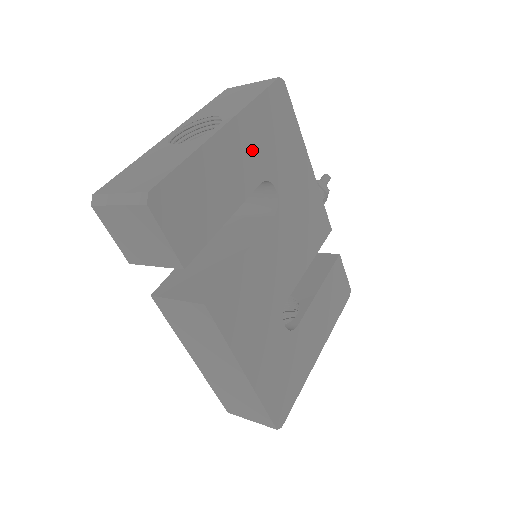
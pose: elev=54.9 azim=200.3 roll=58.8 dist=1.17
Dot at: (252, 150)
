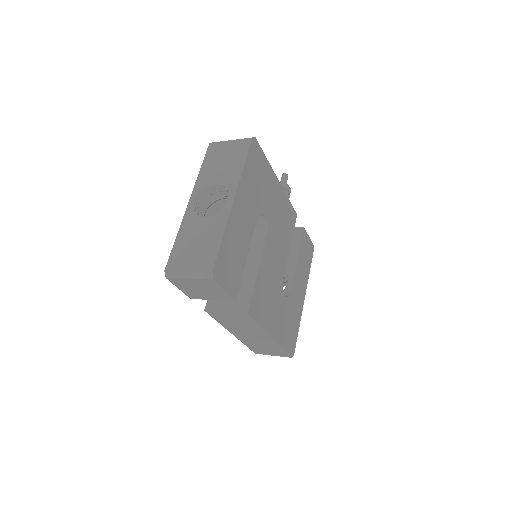
Dot at: (249, 202)
